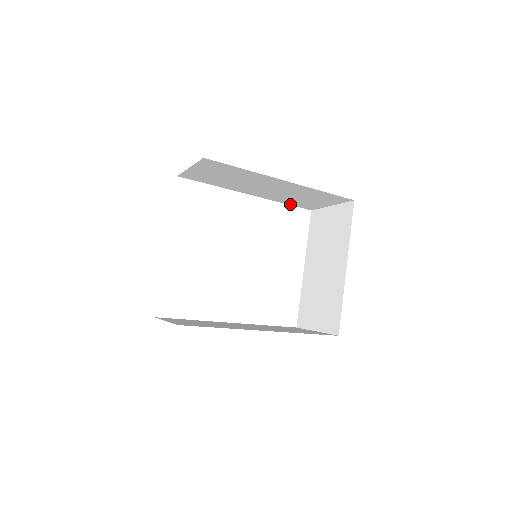
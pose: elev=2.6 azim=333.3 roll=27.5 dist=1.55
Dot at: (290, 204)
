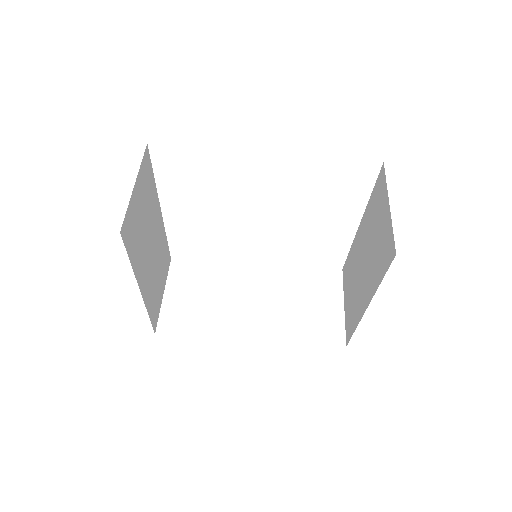
Dot at: occluded
